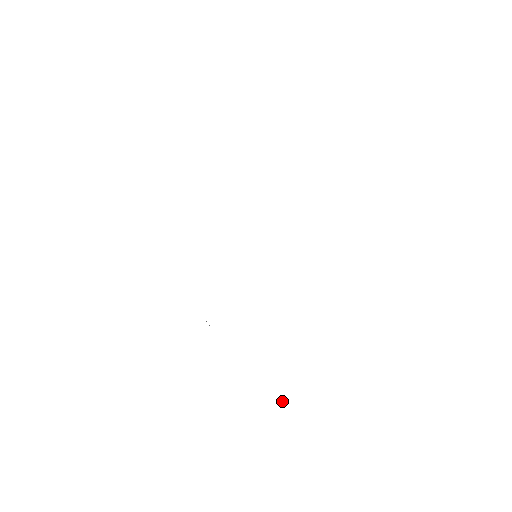
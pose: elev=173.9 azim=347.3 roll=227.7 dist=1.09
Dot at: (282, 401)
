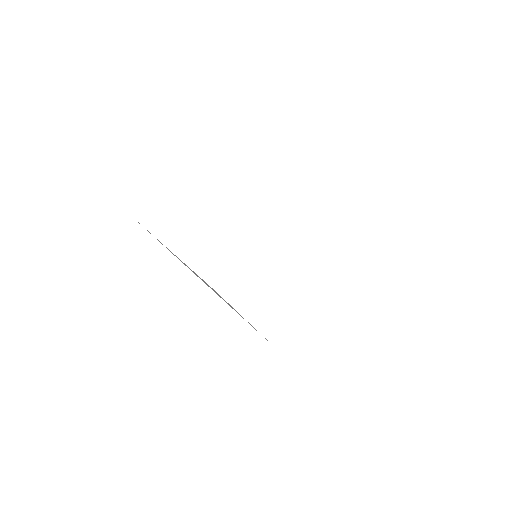
Dot at: occluded
